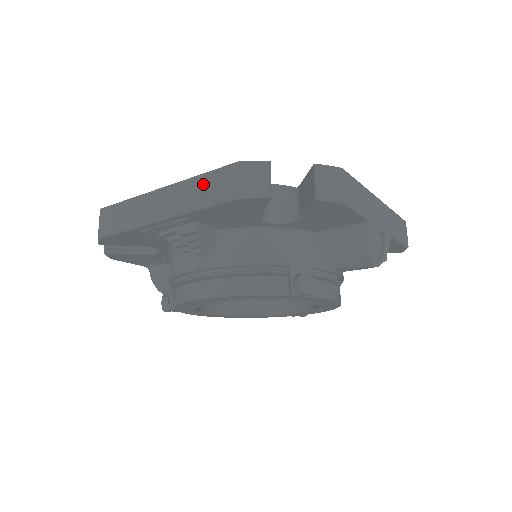
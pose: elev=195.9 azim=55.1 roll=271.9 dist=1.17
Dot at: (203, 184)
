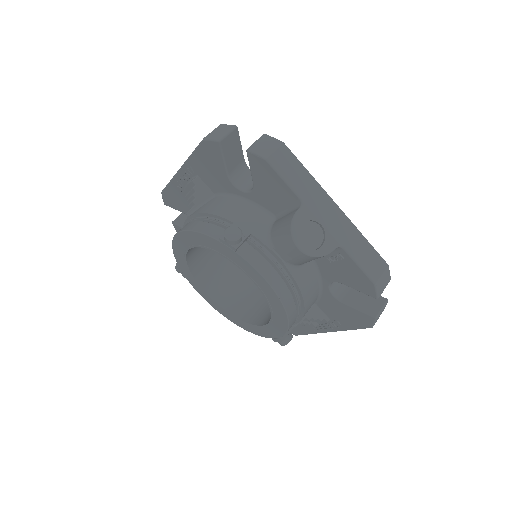
Dot at: occluded
